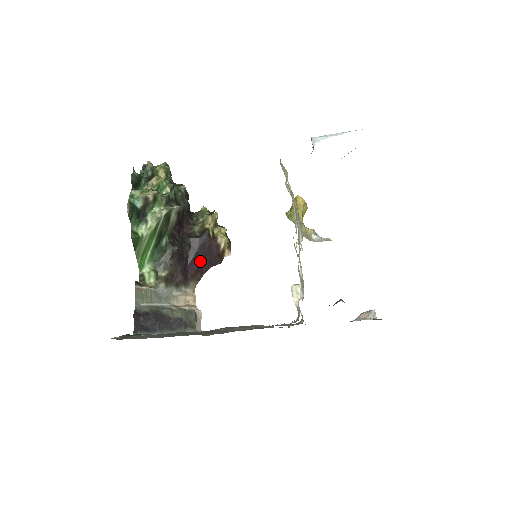
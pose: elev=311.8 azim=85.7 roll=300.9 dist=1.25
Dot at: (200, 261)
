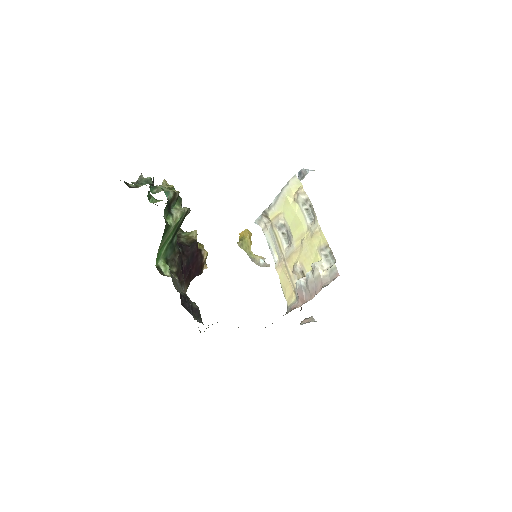
Dot at: (189, 268)
